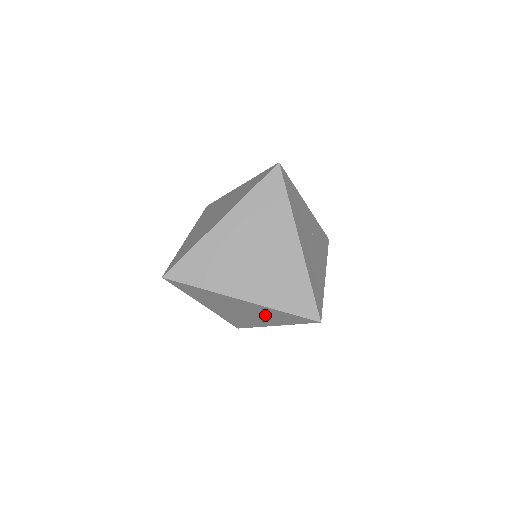
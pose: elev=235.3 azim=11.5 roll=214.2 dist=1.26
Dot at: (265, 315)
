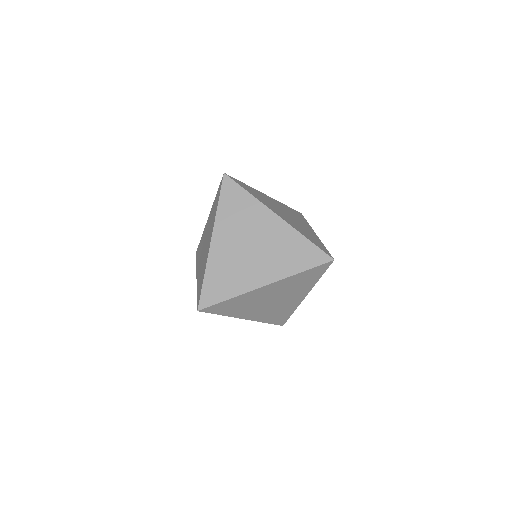
Dot at: occluded
